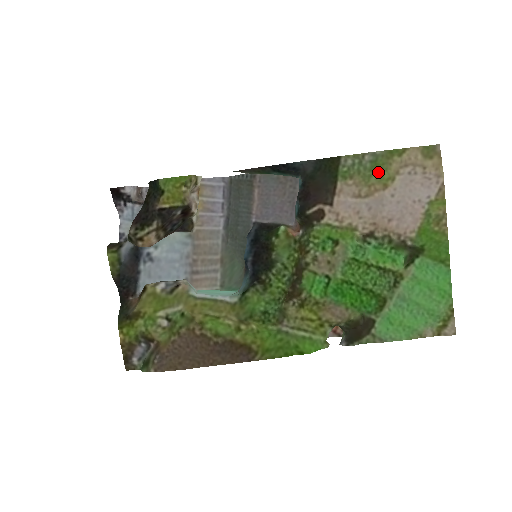
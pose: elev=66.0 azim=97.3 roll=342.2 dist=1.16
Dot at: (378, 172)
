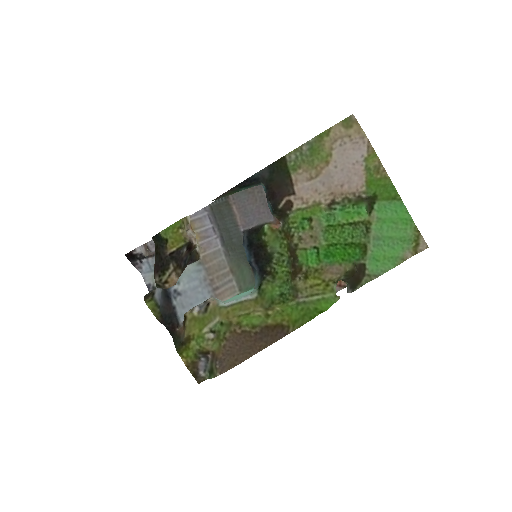
Dot at: (317, 155)
